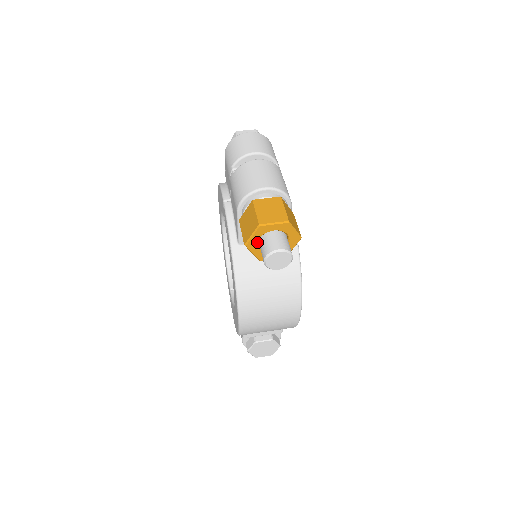
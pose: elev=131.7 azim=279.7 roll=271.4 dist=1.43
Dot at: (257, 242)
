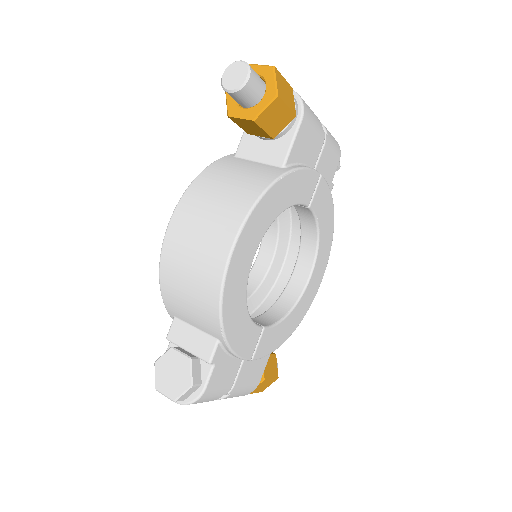
Dot at: occluded
